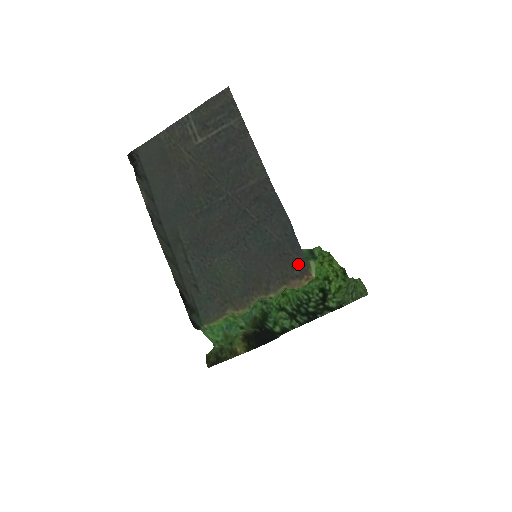
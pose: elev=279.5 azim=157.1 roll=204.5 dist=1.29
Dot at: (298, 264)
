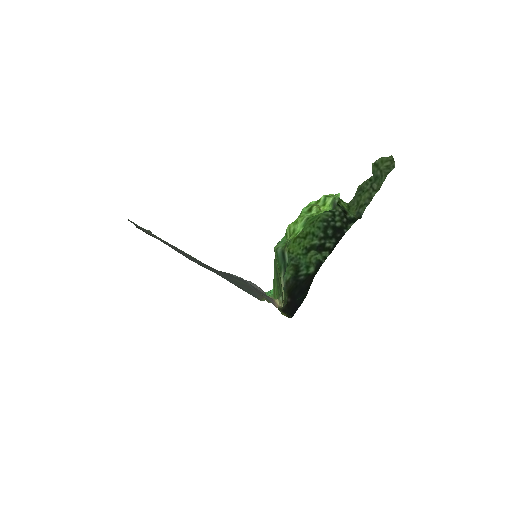
Dot at: occluded
